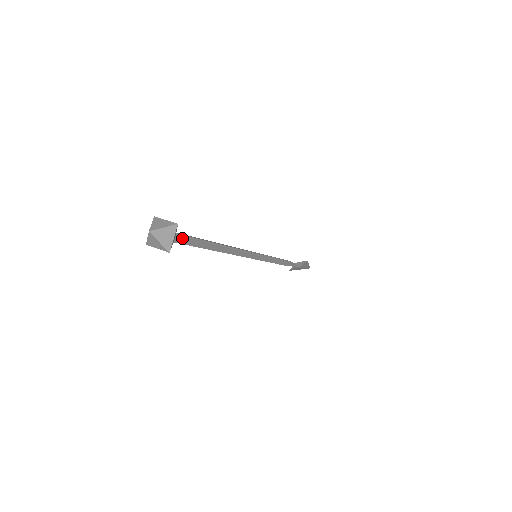
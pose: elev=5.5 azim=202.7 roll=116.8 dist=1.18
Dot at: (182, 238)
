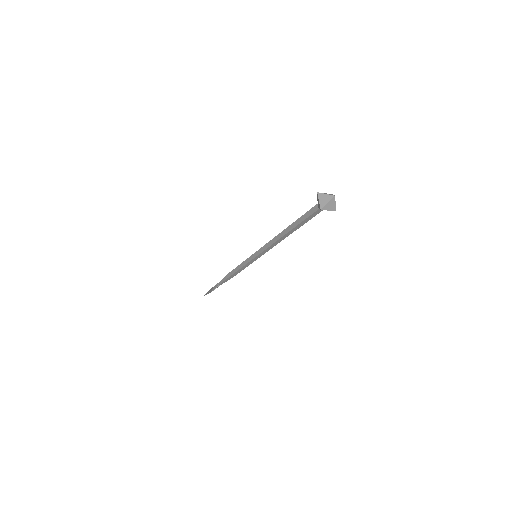
Dot at: occluded
